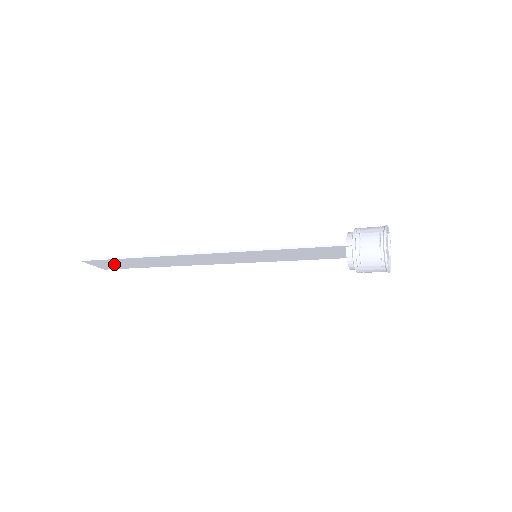
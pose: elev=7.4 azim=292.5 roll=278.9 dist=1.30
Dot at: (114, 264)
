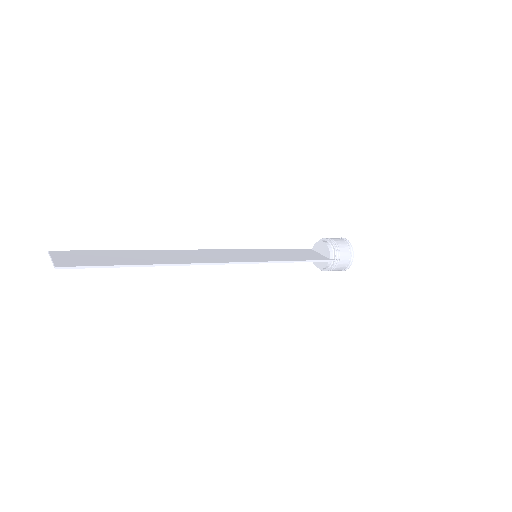
Dot at: (89, 259)
